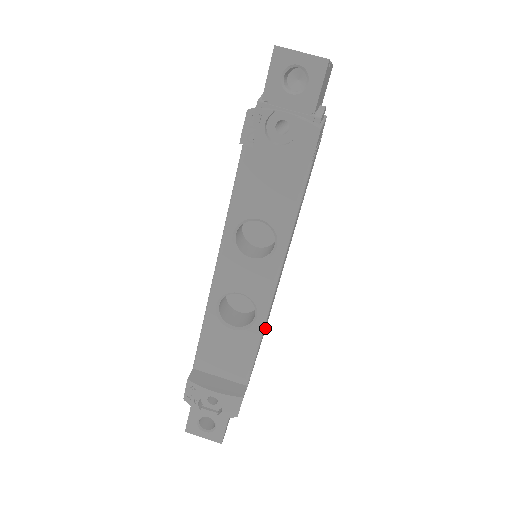
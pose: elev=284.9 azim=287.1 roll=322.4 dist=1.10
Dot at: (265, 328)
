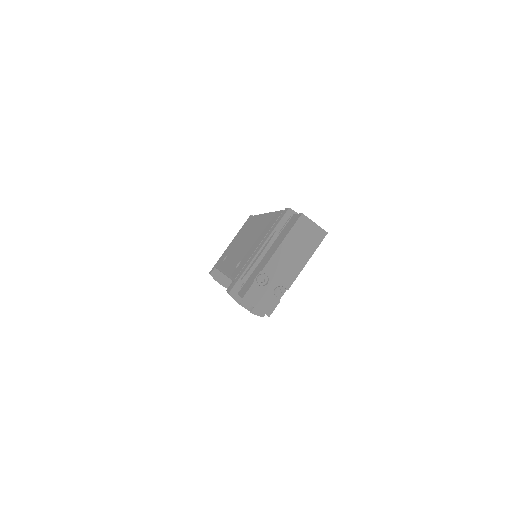
Dot at: occluded
